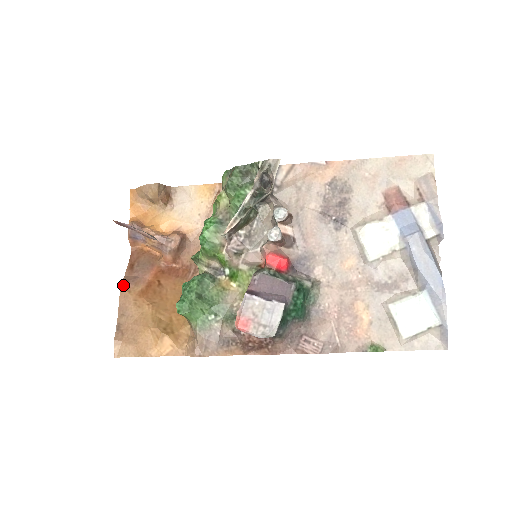
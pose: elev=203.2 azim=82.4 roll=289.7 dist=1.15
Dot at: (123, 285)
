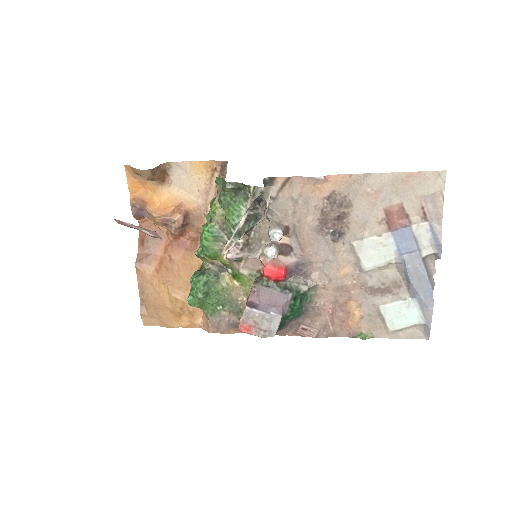
Dot at: (138, 266)
